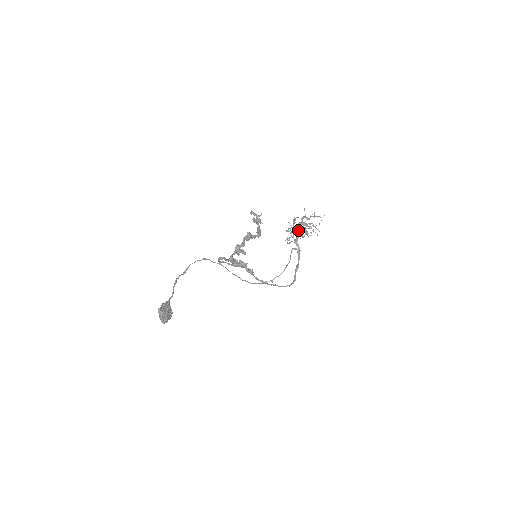
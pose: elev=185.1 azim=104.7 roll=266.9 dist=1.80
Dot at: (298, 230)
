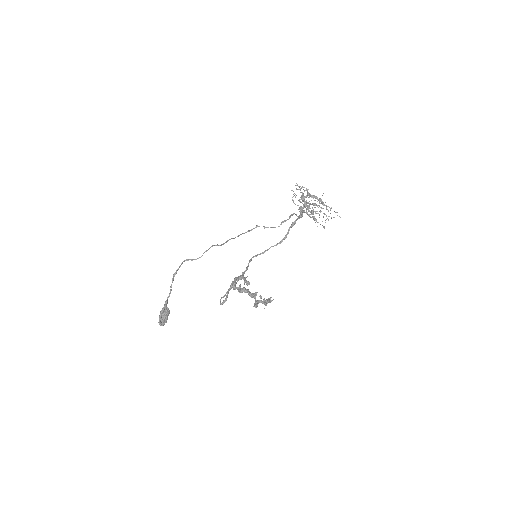
Dot at: (308, 203)
